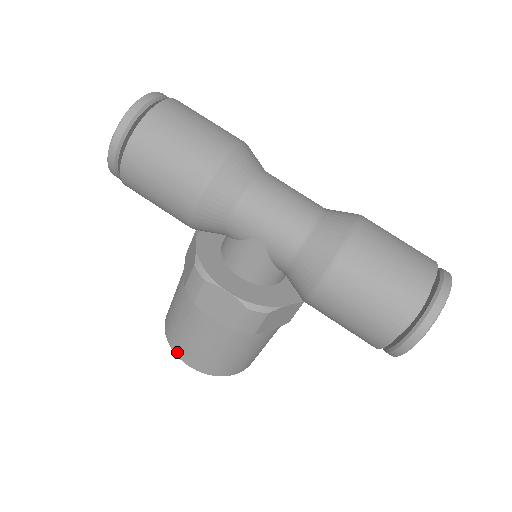
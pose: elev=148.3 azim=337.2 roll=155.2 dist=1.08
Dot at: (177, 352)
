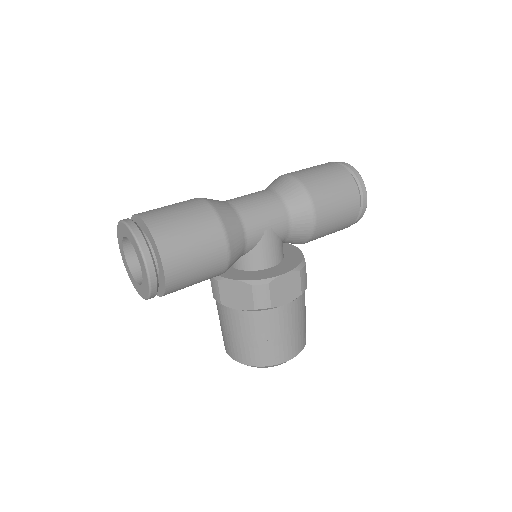
Dot at: (278, 361)
